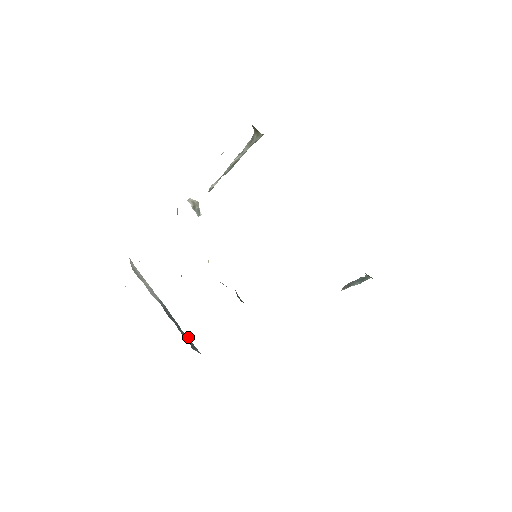
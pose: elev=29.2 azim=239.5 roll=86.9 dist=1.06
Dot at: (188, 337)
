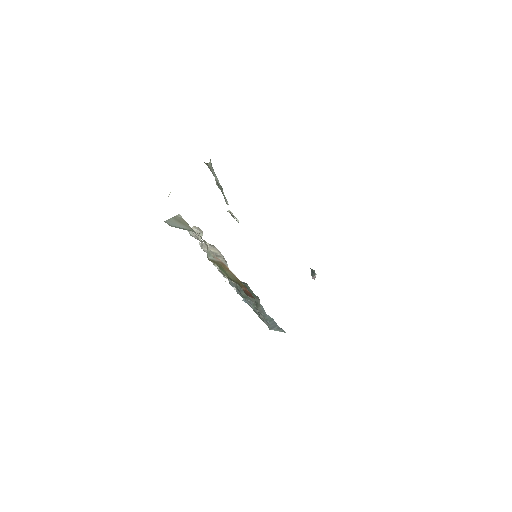
Dot at: (272, 319)
